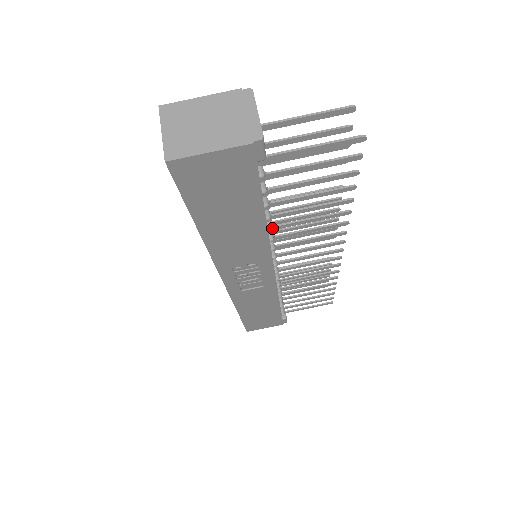
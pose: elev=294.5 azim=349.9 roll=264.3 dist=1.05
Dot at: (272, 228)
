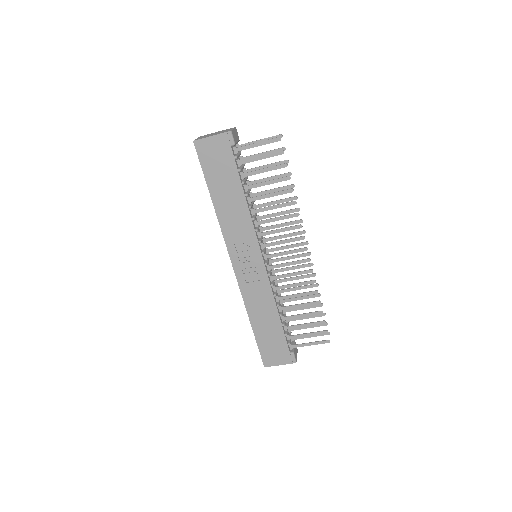
Dot at: (253, 211)
